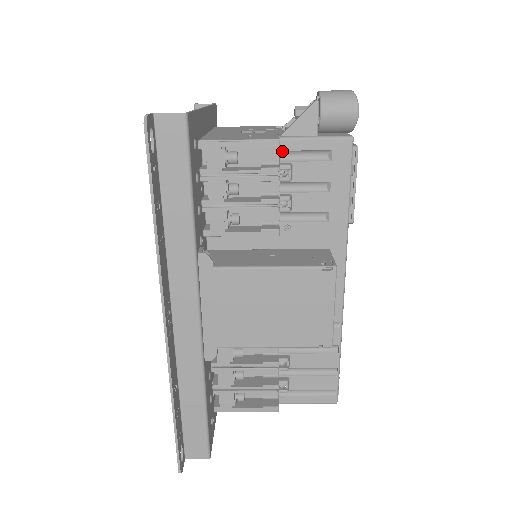
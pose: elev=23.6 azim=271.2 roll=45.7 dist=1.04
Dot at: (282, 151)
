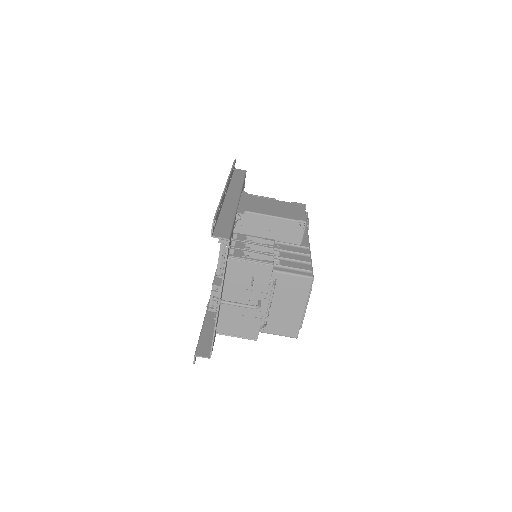
Dot at: occluded
